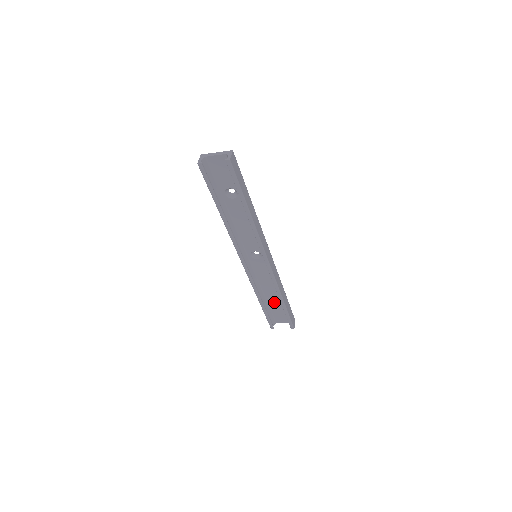
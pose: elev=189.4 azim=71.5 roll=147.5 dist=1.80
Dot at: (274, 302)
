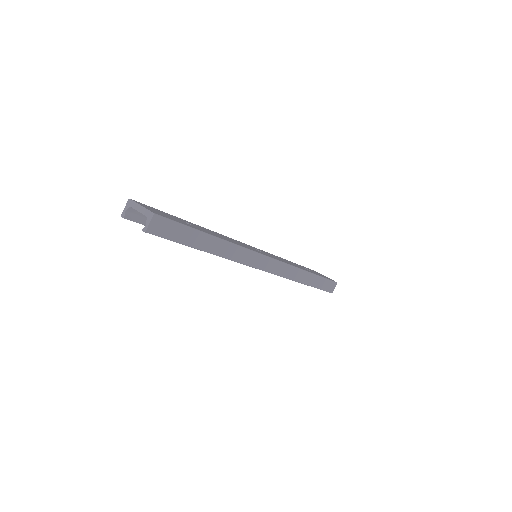
Dot at: occluded
